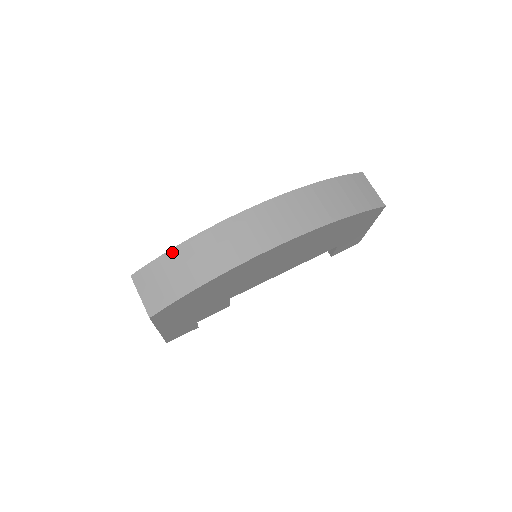
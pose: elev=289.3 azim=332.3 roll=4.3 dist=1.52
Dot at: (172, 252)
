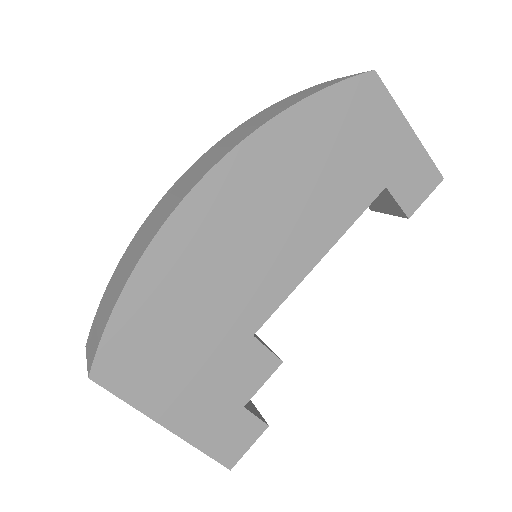
Dot at: (109, 284)
